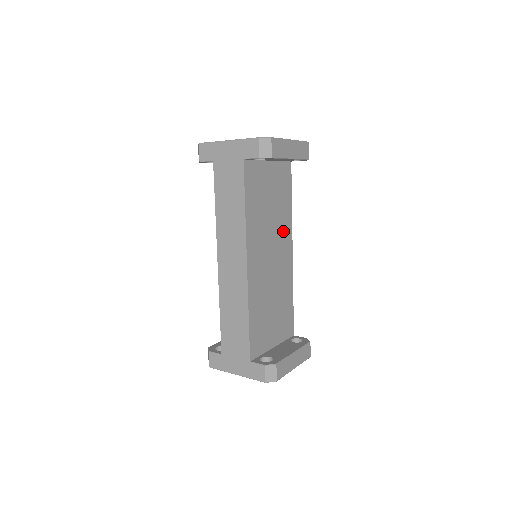
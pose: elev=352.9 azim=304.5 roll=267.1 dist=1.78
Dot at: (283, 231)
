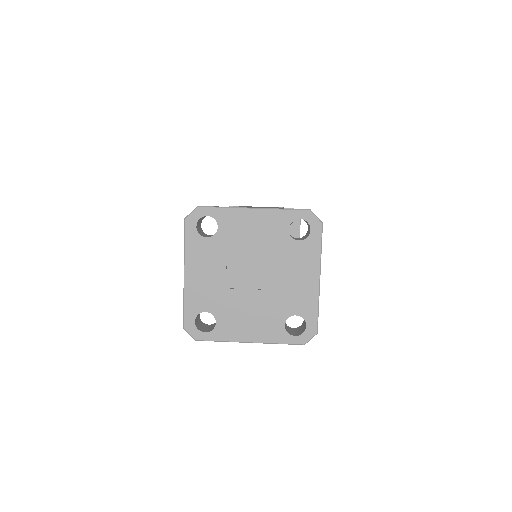
Dot at: occluded
